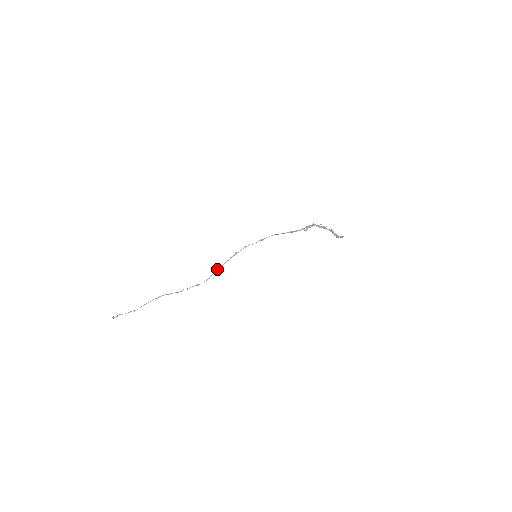
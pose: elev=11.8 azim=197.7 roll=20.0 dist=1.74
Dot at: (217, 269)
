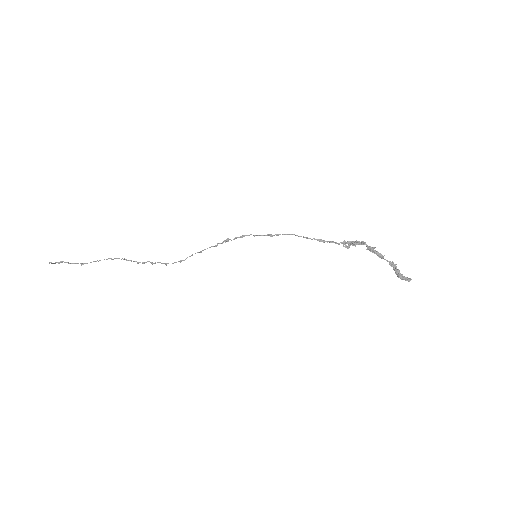
Dot at: (197, 252)
